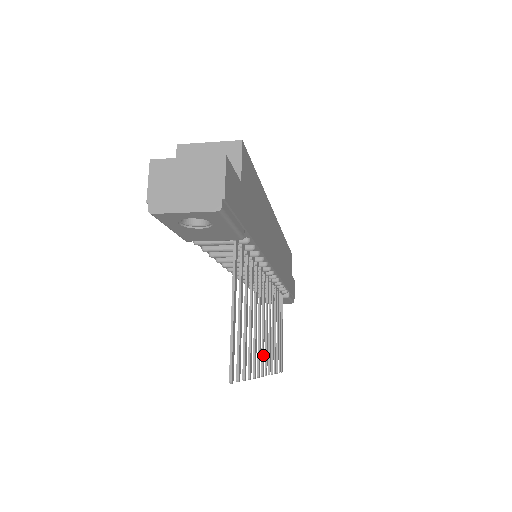
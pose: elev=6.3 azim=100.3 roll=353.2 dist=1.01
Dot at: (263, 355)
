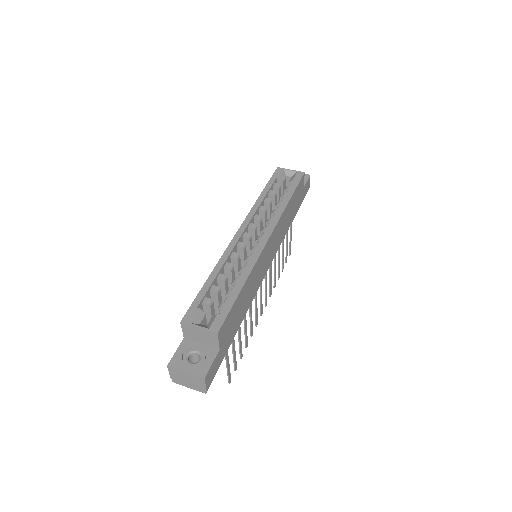
Dot at: (261, 308)
